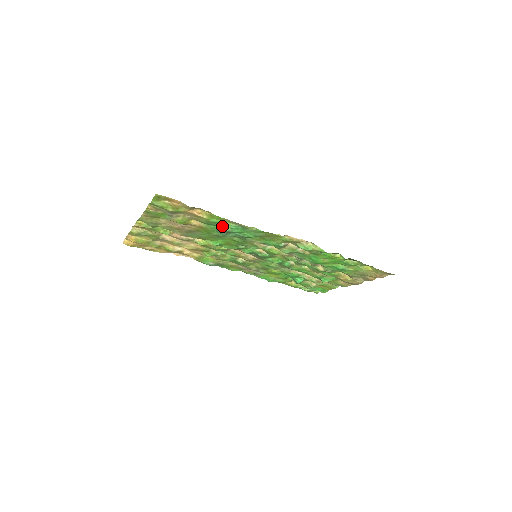
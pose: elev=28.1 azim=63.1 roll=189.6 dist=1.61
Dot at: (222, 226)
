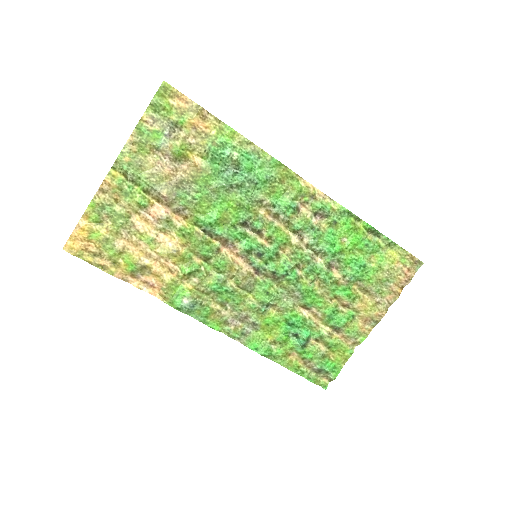
Dot at: (231, 151)
